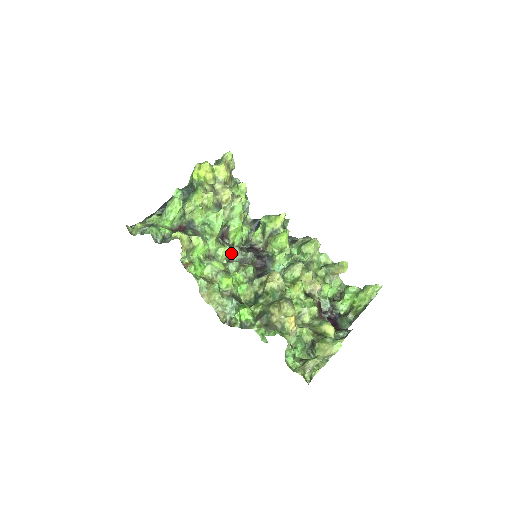
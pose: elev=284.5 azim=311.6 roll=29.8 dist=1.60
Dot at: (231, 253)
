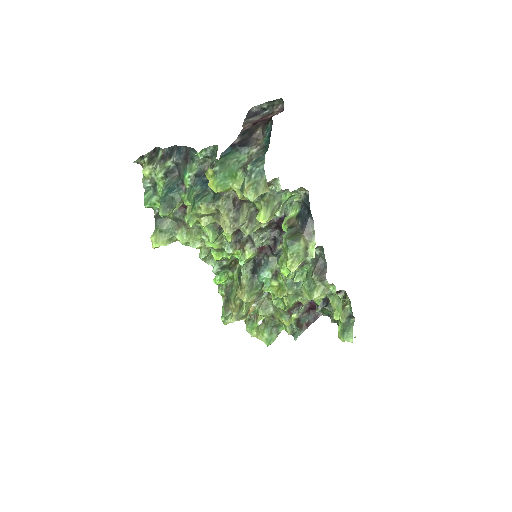
Dot at: occluded
